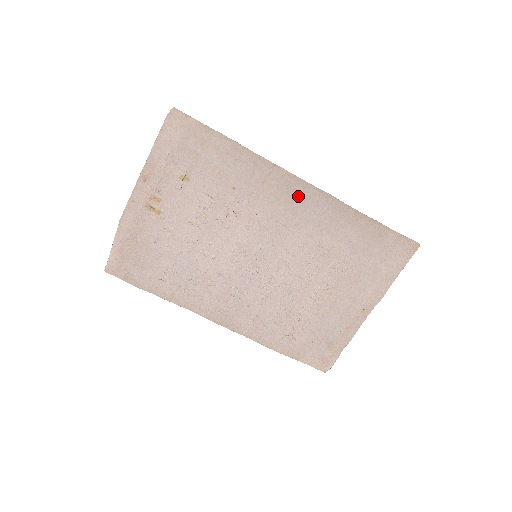
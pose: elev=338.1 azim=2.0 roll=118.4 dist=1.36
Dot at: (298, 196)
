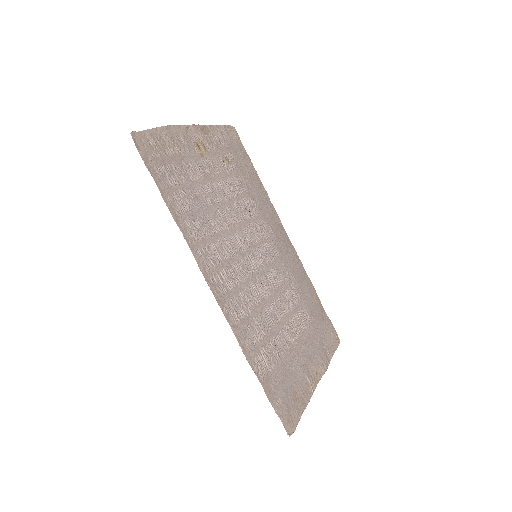
Dot at: (285, 243)
